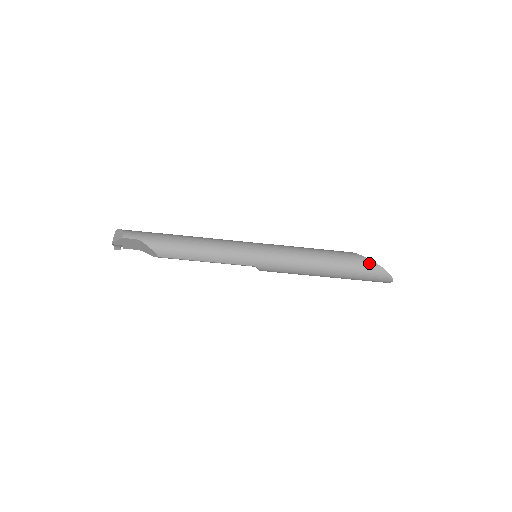
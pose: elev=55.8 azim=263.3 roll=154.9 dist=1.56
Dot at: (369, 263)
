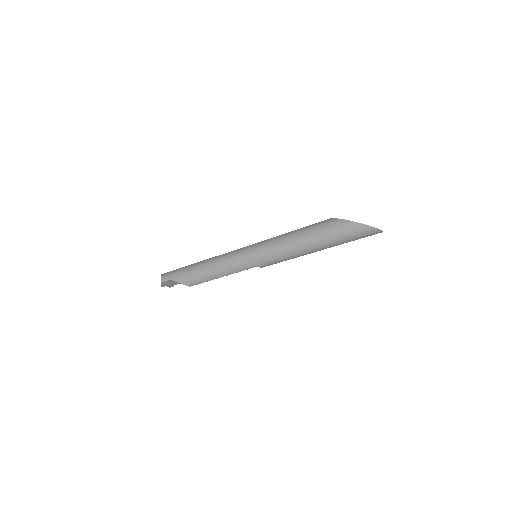
Dot at: (347, 225)
